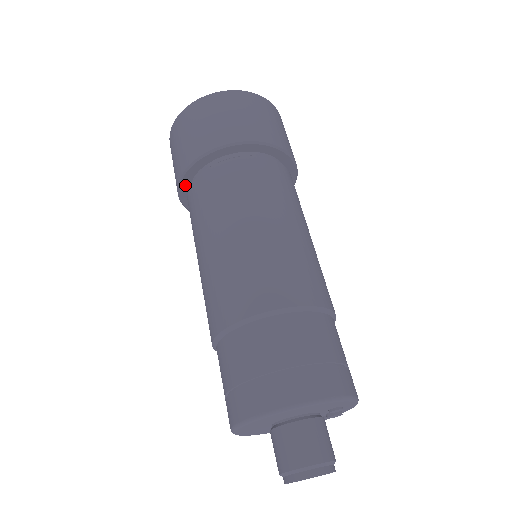
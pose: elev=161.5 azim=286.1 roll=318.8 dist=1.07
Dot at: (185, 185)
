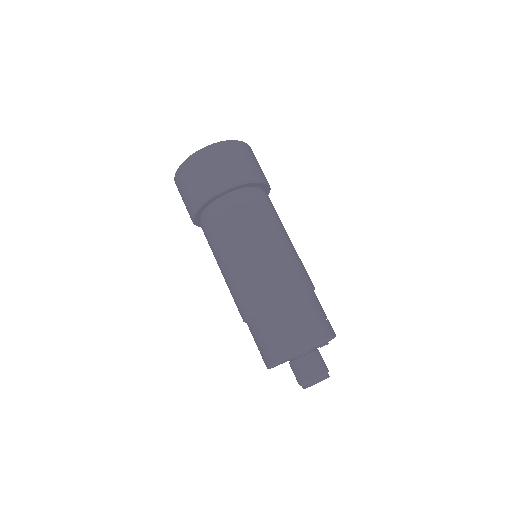
Dot at: (197, 218)
